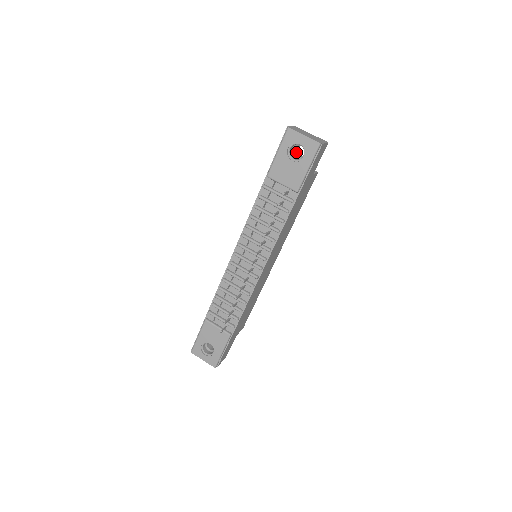
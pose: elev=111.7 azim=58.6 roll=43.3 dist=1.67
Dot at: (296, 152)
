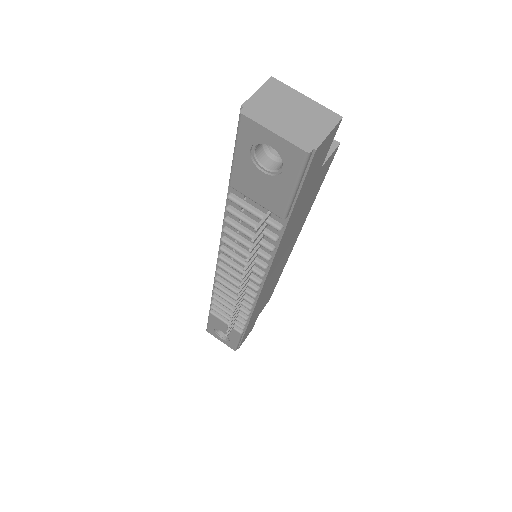
Dot at: occluded
